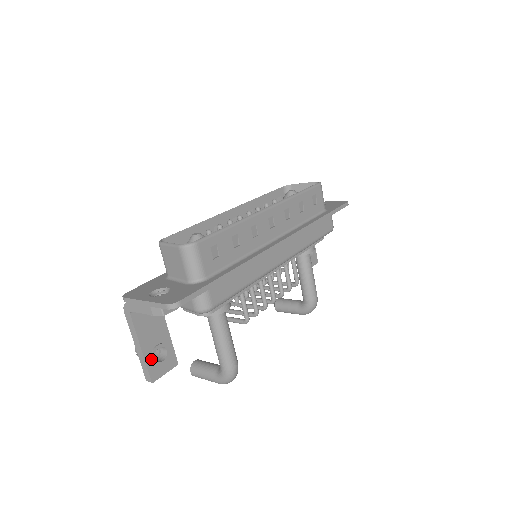
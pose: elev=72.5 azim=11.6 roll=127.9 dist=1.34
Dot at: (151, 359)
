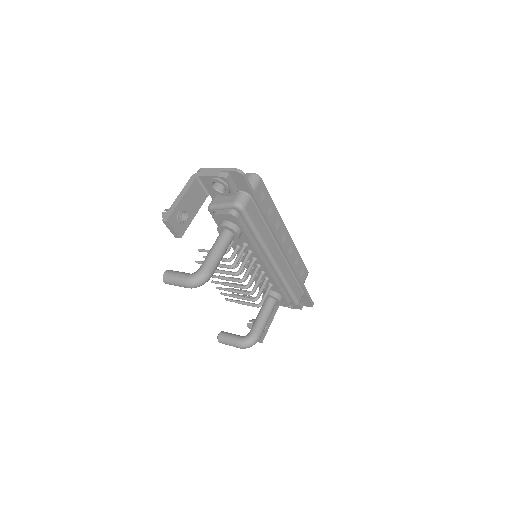
Dot at: (179, 211)
